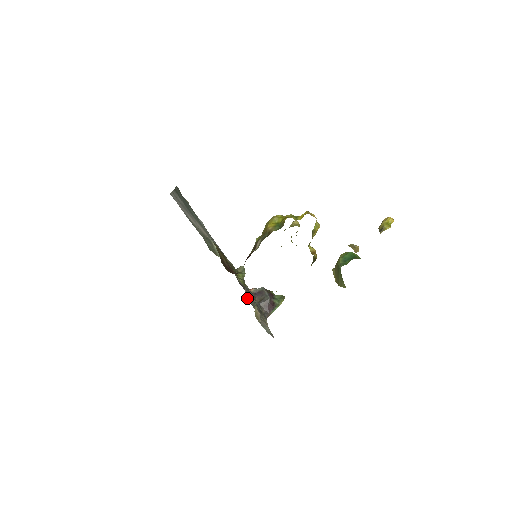
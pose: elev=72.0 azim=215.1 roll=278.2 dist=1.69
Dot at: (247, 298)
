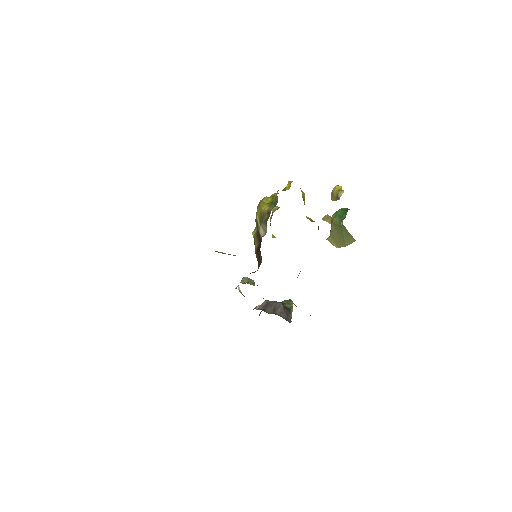
Dot at: occluded
